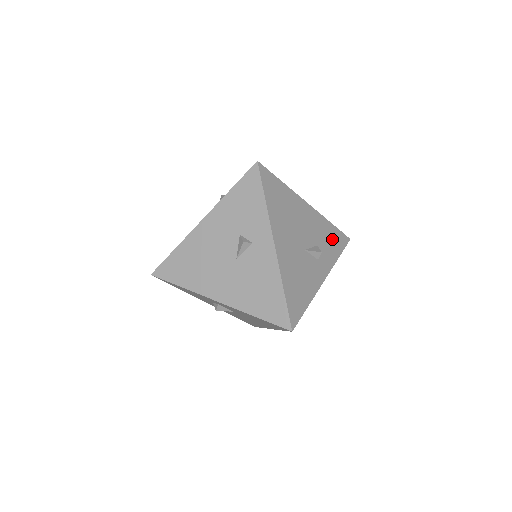
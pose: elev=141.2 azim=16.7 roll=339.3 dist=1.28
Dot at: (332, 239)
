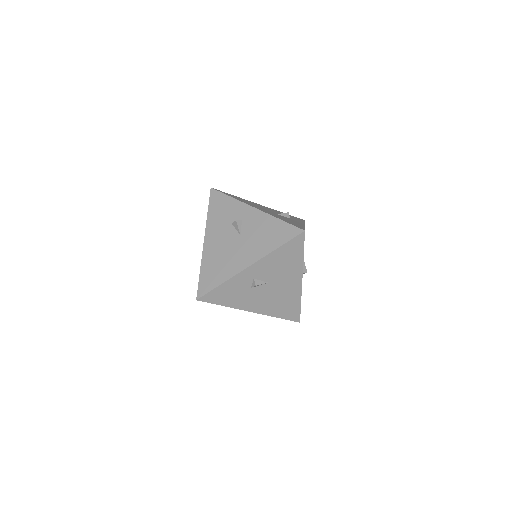
Dot at: occluded
